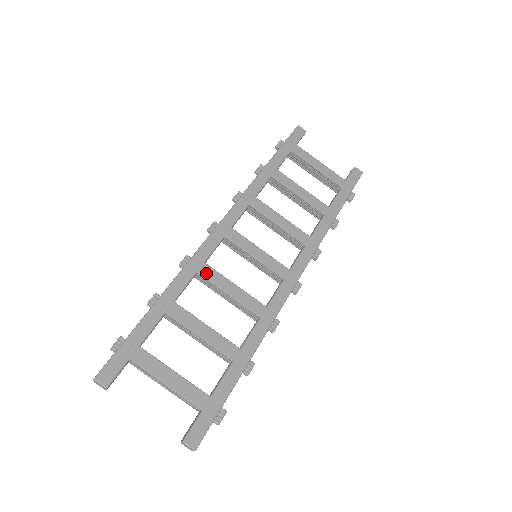
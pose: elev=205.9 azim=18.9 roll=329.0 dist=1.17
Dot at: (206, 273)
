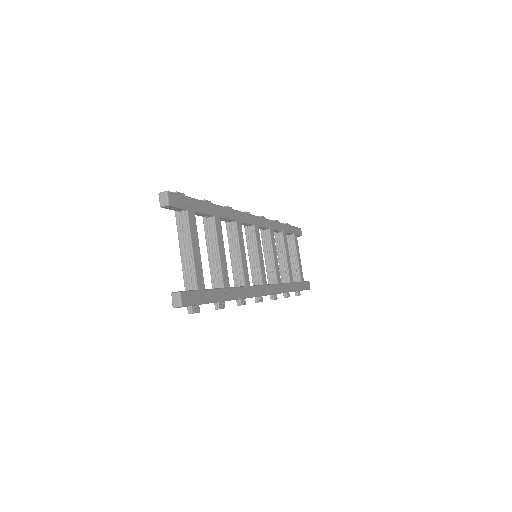
Dot at: (239, 227)
